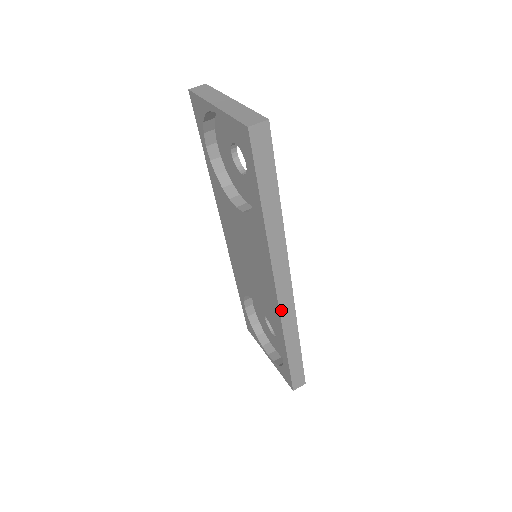
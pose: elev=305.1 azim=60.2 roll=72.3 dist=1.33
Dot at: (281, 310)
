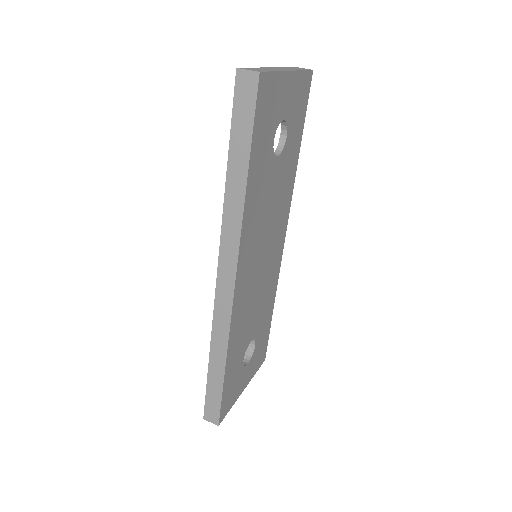
Dot at: (216, 305)
